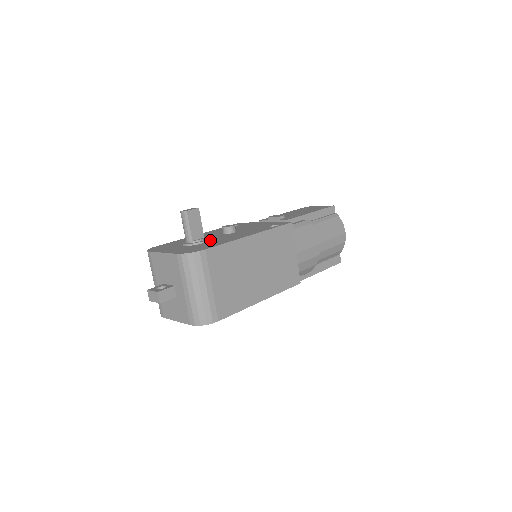
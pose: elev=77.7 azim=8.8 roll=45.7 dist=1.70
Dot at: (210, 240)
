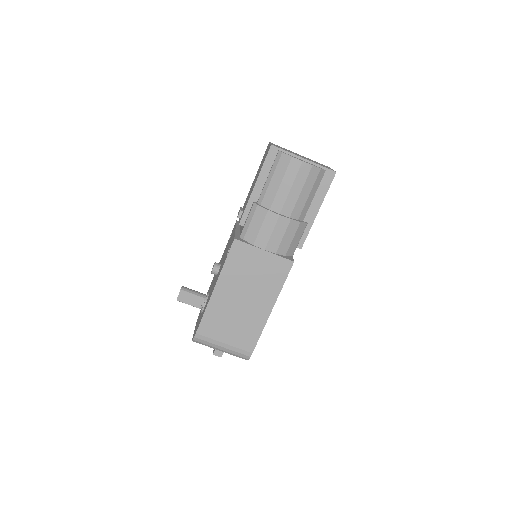
Dot at: (207, 298)
